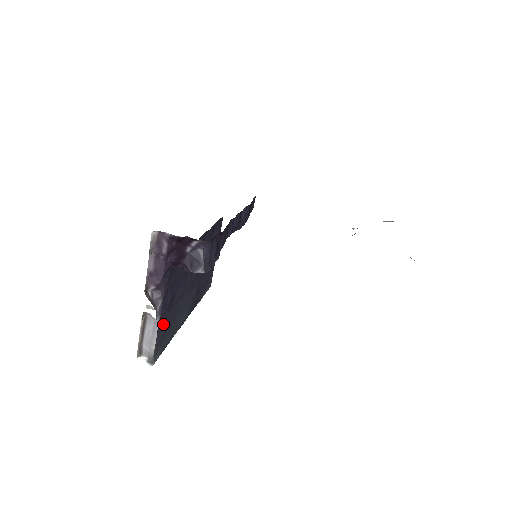
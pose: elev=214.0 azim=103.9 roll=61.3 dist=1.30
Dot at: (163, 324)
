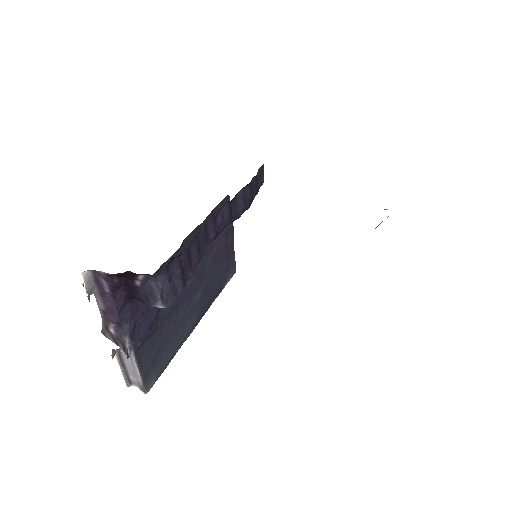
Dot at: (148, 352)
